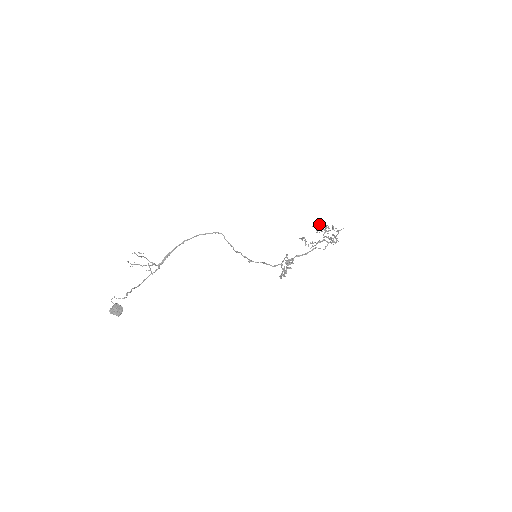
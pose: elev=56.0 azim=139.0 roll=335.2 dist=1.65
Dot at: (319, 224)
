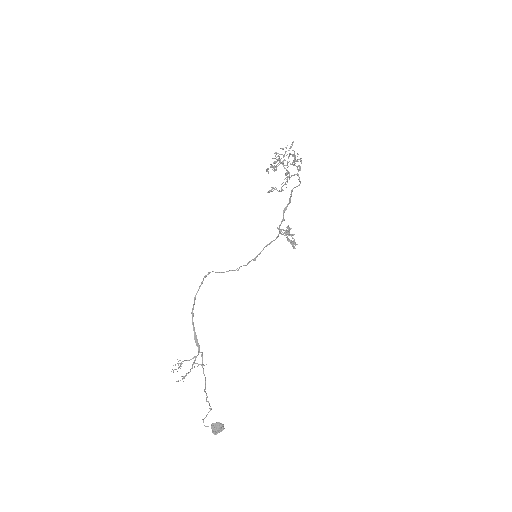
Dot at: (270, 166)
